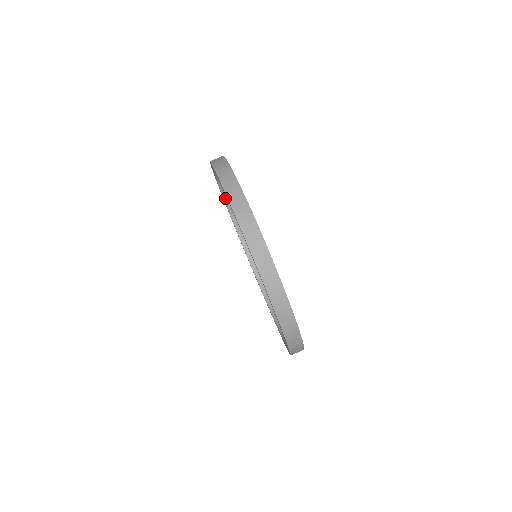
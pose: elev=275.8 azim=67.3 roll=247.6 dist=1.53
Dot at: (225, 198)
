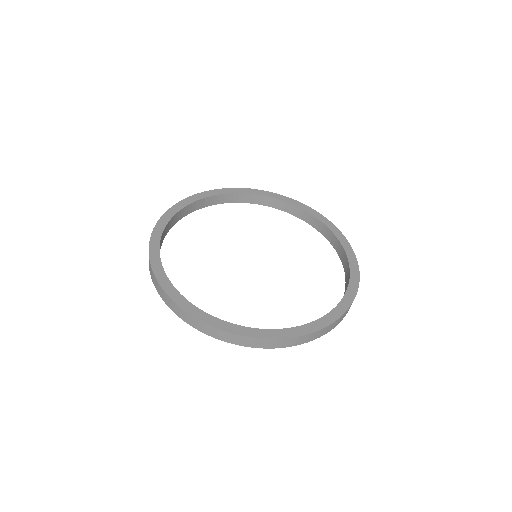
Dot at: occluded
